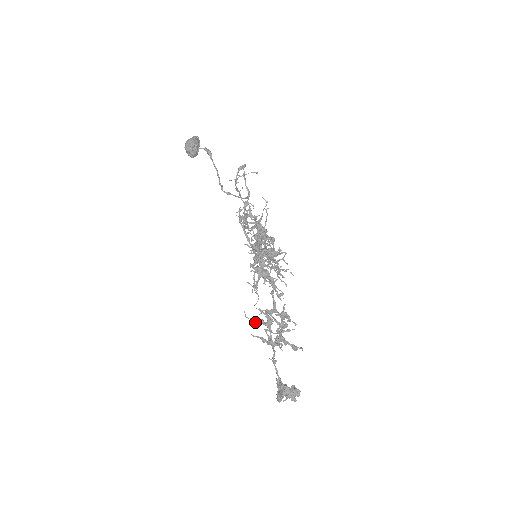
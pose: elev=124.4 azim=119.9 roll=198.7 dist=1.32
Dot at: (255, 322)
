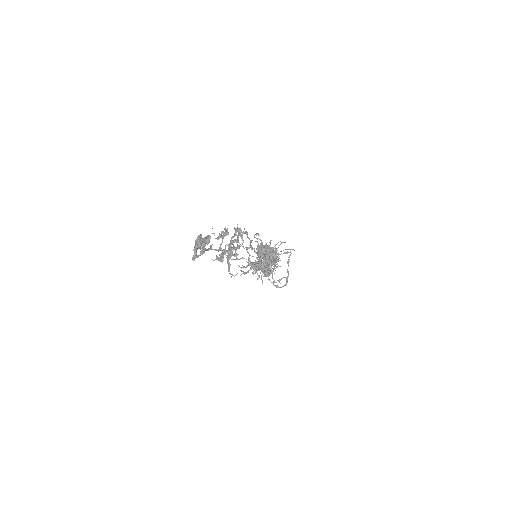
Dot at: (217, 238)
